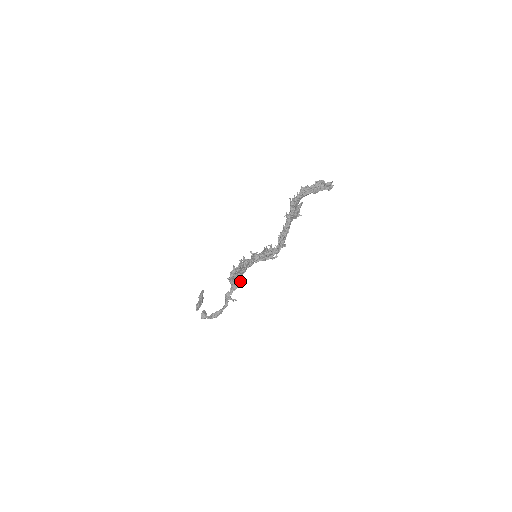
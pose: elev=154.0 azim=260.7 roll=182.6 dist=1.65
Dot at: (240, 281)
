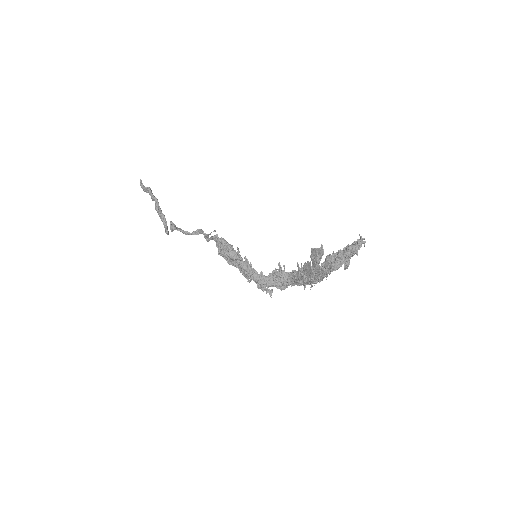
Dot at: occluded
